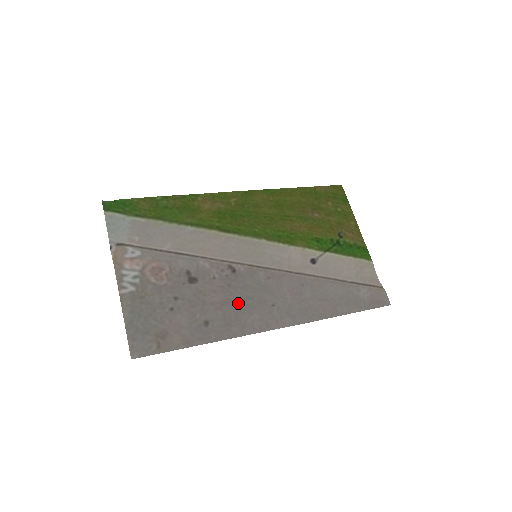
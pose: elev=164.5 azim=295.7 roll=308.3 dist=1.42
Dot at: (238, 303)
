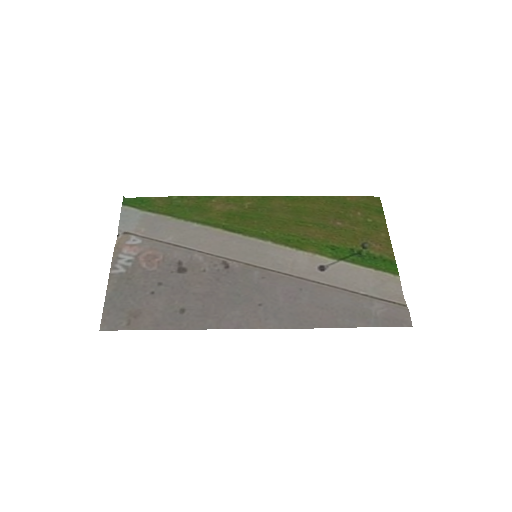
Dot at: (222, 297)
